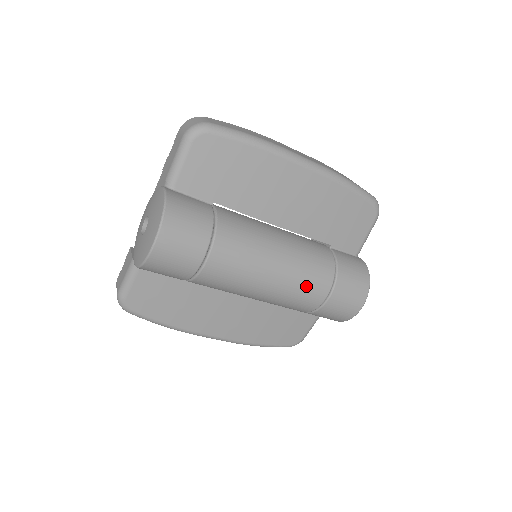
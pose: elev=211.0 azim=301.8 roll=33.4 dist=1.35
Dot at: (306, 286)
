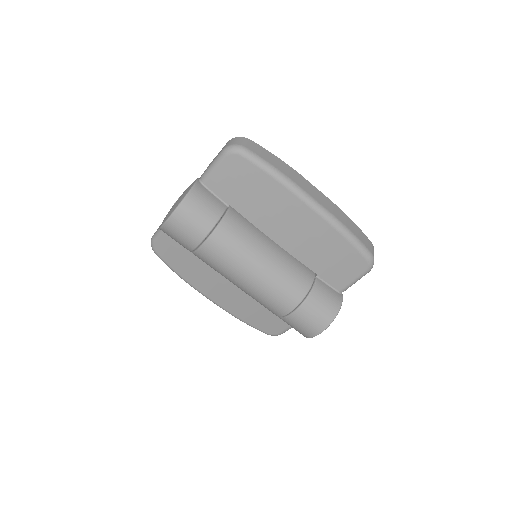
Dot at: (275, 296)
